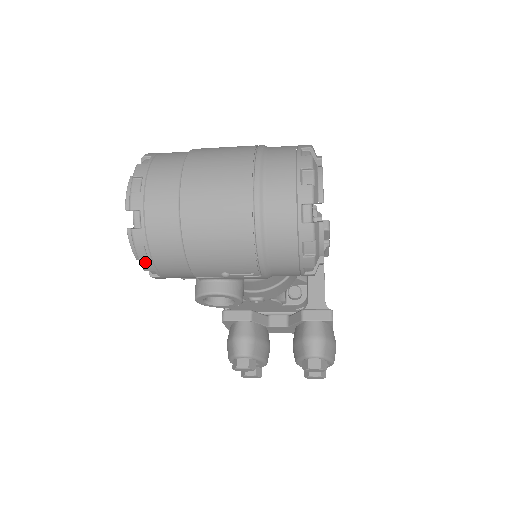
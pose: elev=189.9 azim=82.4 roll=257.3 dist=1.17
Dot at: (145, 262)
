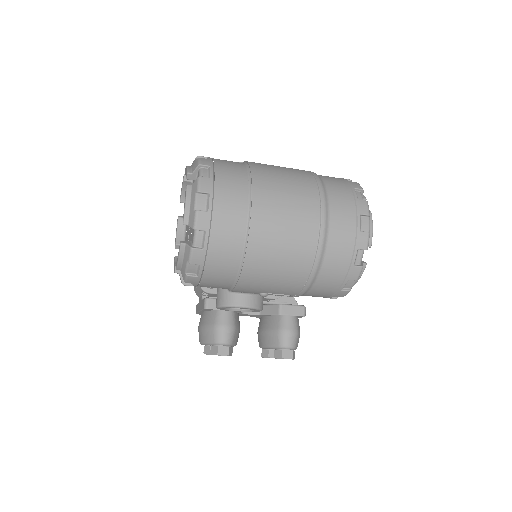
Dot at: (192, 277)
